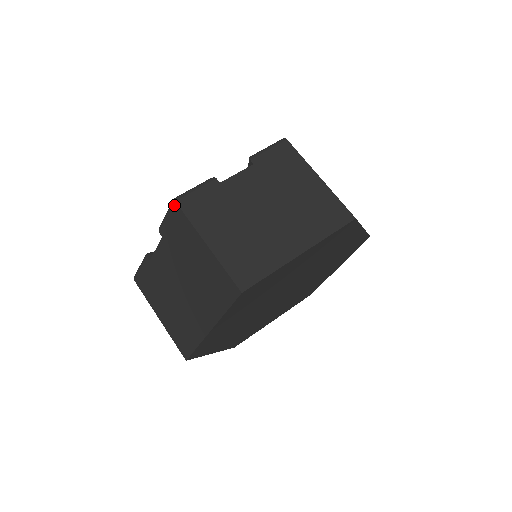
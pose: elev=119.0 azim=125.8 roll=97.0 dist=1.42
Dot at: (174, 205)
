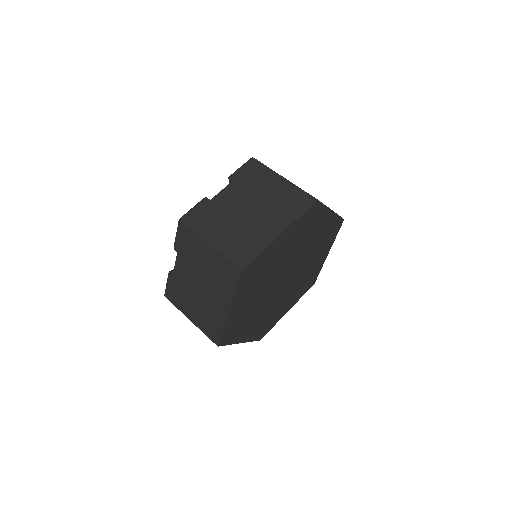
Dot at: (180, 224)
